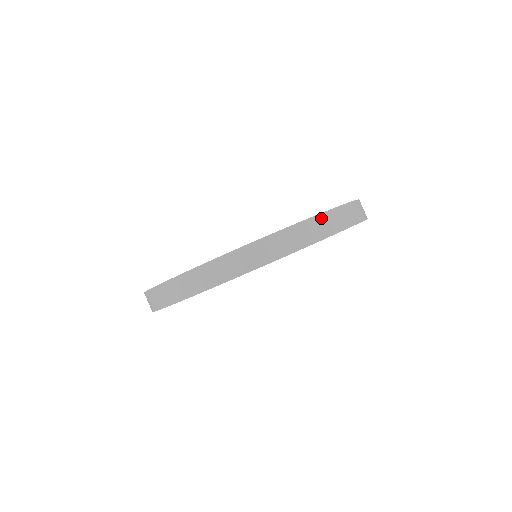
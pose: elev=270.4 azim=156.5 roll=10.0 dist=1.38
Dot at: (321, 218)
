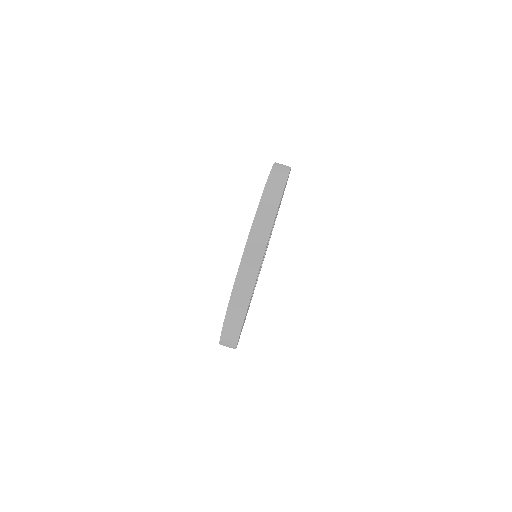
Dot at: (243, 267)
